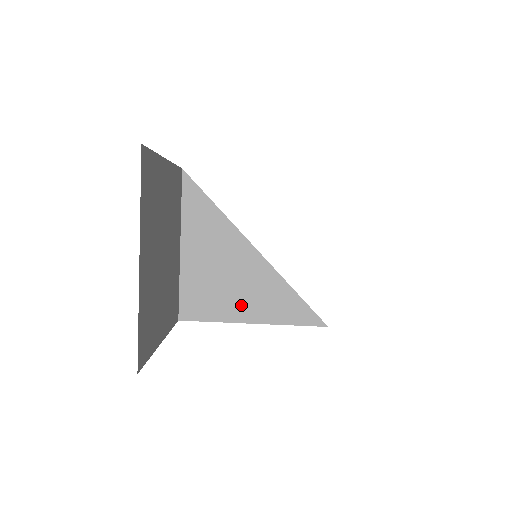
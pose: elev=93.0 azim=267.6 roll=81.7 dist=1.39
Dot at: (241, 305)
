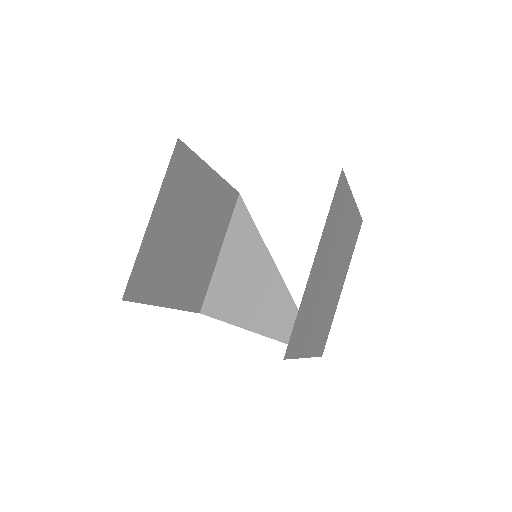
Dot at: (252, 314)
